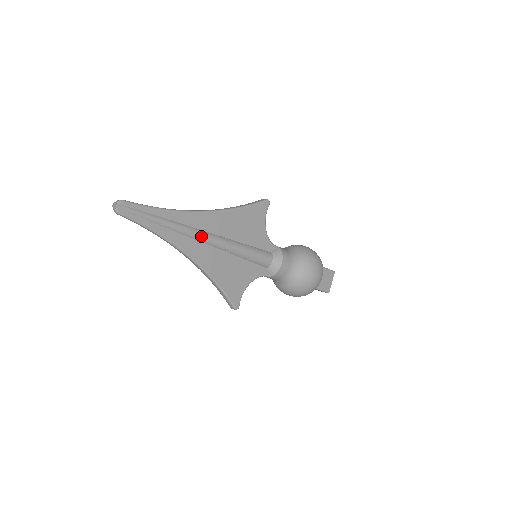
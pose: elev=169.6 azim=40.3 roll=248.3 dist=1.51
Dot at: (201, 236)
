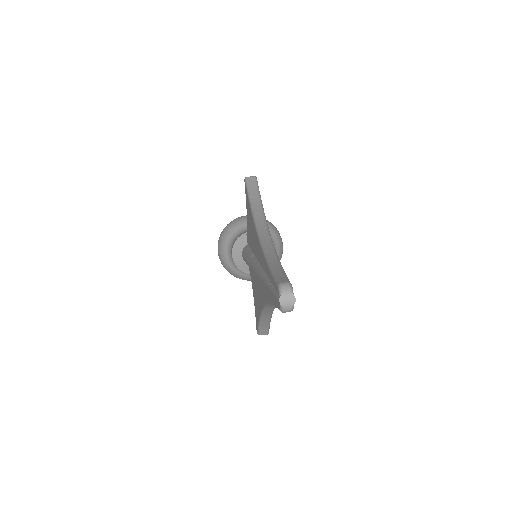
Dot at: occluded
